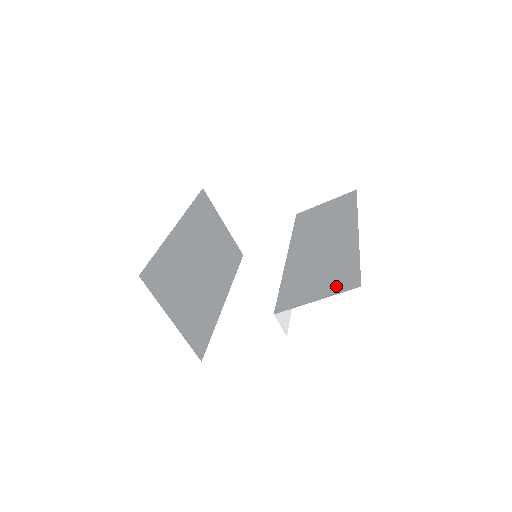
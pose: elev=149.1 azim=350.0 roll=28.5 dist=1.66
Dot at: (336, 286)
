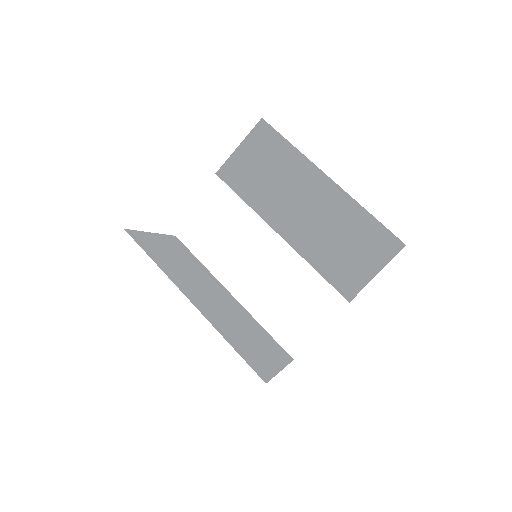
Dot at: (381, 253)
